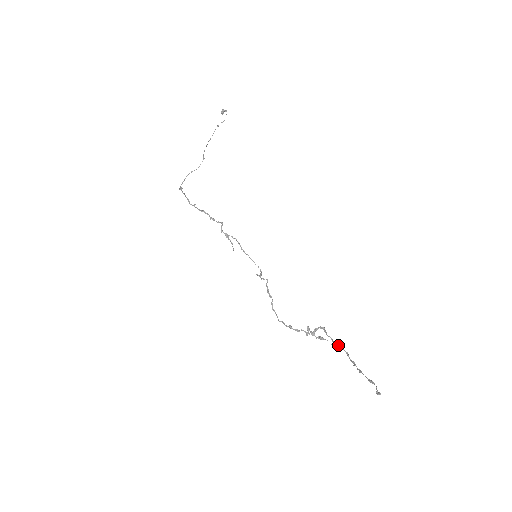
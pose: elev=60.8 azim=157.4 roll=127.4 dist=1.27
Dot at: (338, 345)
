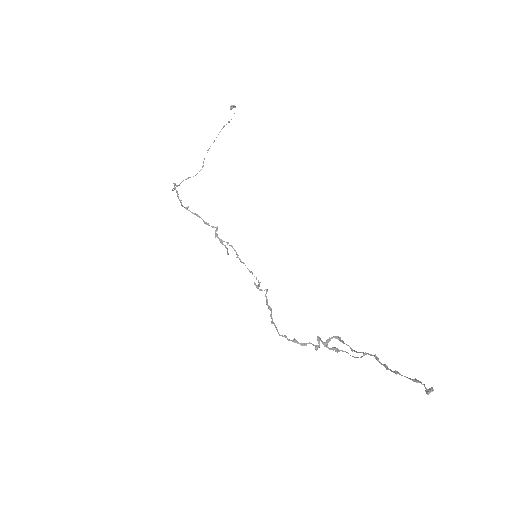
Dot at: (361, 352)
